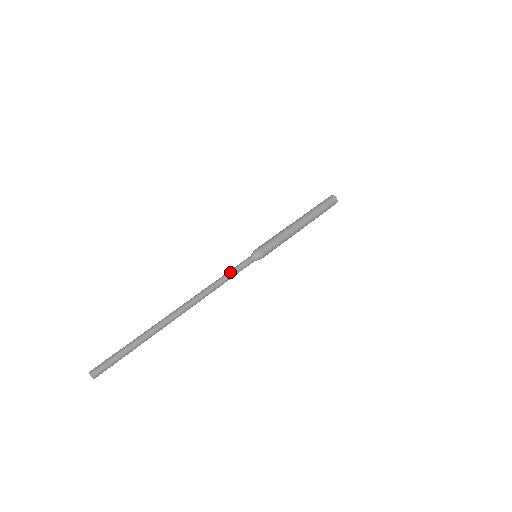
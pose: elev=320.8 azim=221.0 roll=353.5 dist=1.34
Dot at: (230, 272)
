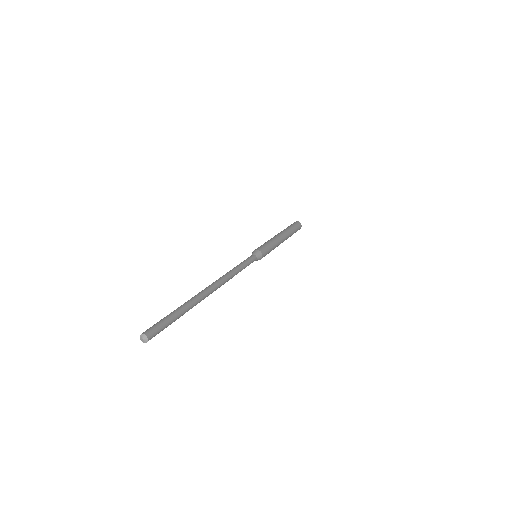
Dot at: (240, 264)
